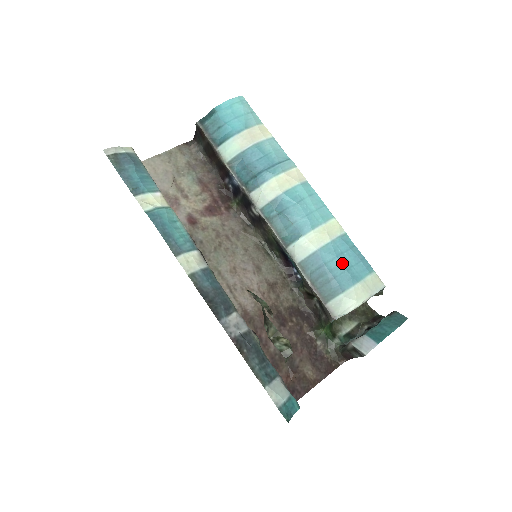
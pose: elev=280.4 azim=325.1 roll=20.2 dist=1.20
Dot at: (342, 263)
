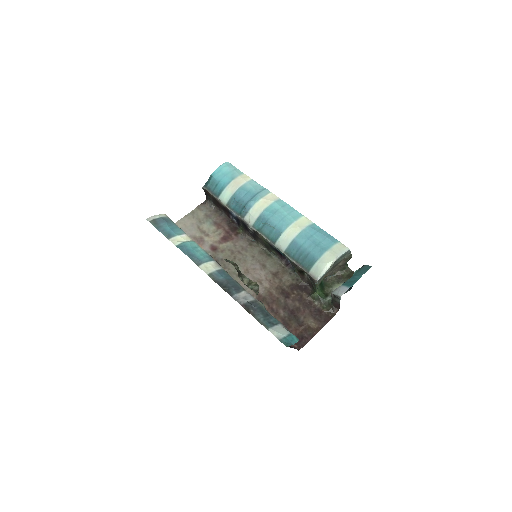
Dot at: (312, 242)
